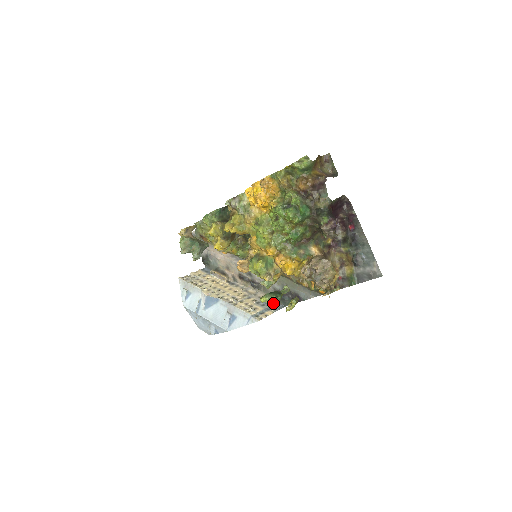
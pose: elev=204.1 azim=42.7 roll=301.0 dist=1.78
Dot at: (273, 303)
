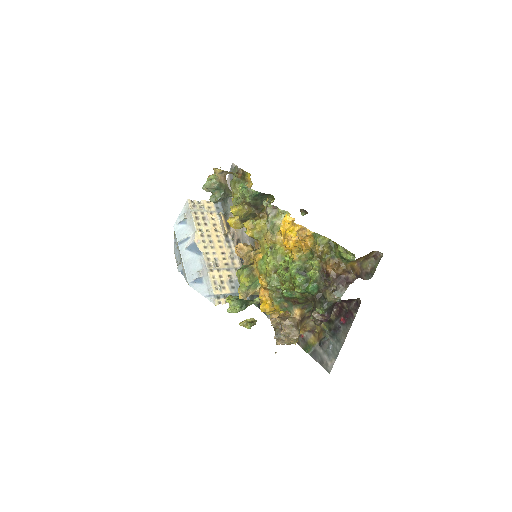
Dot at: (233, 312)
